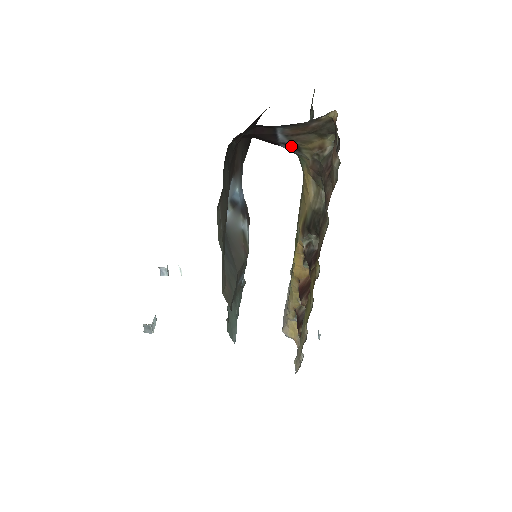
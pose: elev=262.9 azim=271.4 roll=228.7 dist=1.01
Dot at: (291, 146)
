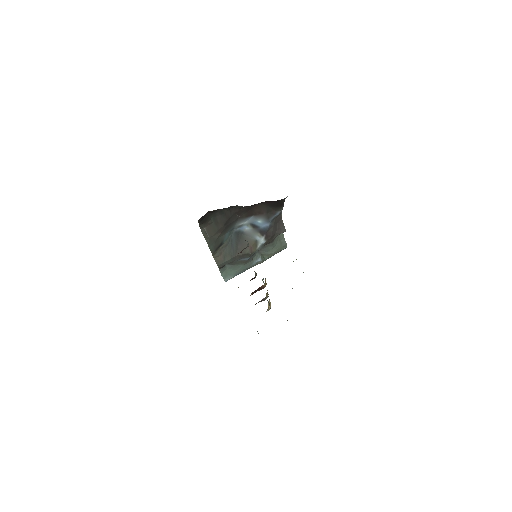
Dot at: occluded
